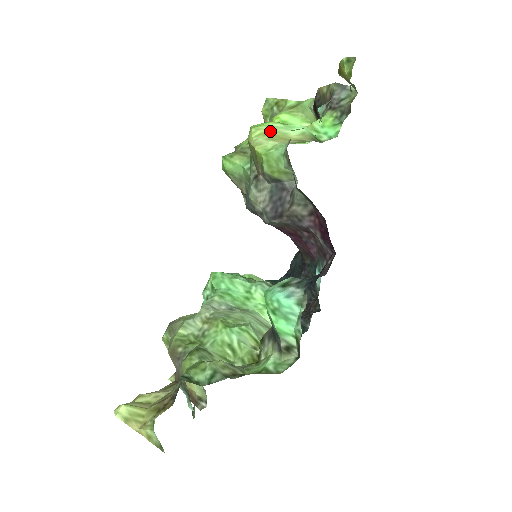
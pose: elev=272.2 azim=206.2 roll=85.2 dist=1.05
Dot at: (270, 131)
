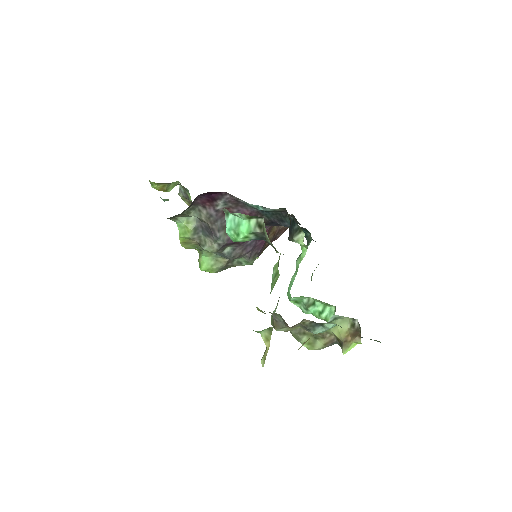
Dot at: occluded
